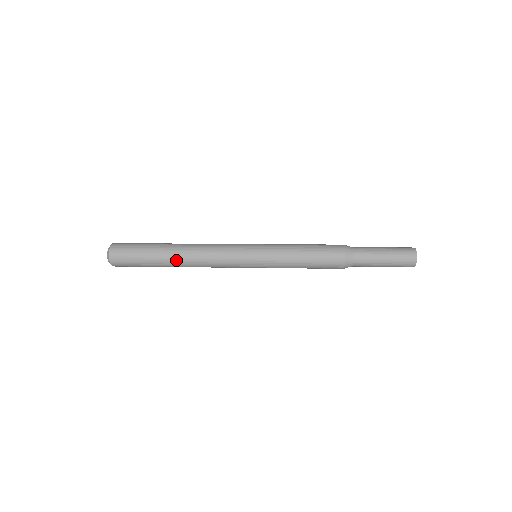
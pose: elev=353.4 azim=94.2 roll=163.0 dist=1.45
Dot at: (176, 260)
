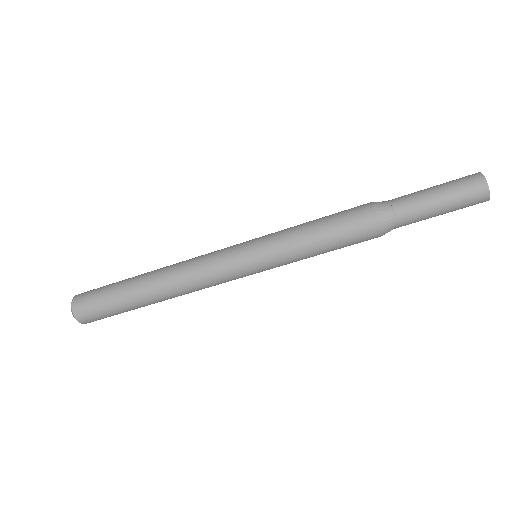
Dot at: (152, 290)
